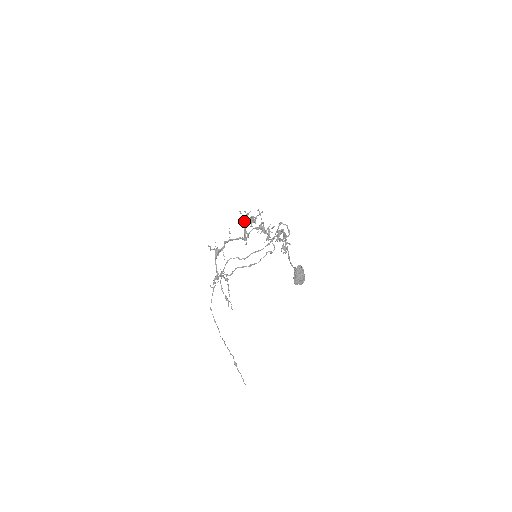
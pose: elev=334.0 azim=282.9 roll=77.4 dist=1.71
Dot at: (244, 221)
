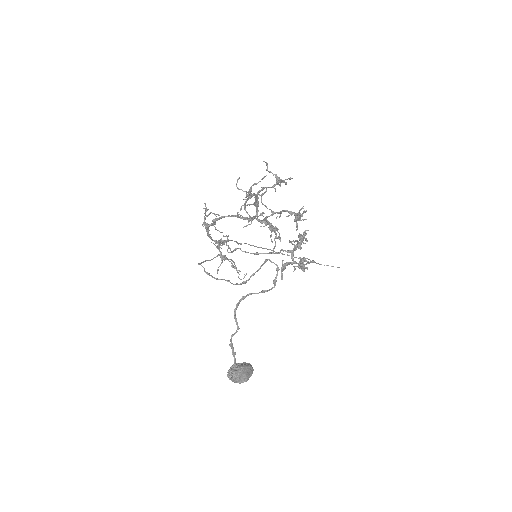
Dot at: (247, 195)
